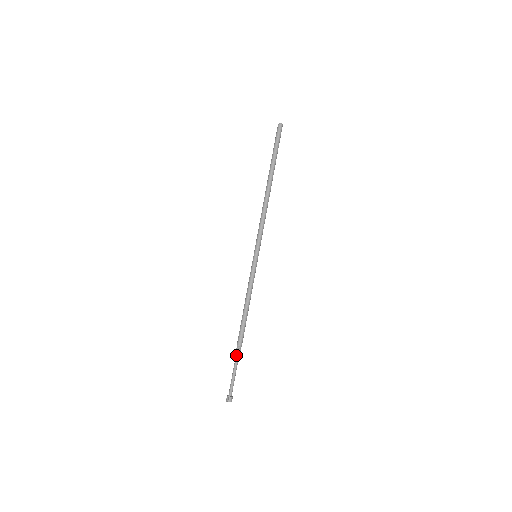
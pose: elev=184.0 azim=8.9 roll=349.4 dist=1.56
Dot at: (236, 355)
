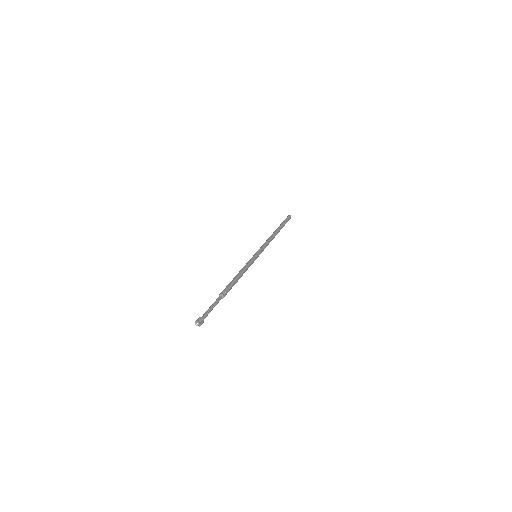
Dot at: (221, 297)
